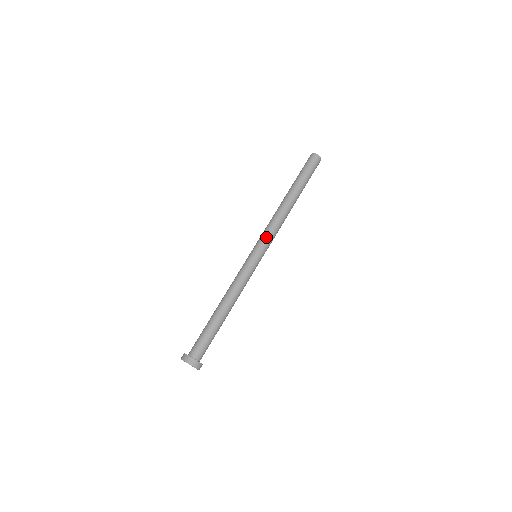
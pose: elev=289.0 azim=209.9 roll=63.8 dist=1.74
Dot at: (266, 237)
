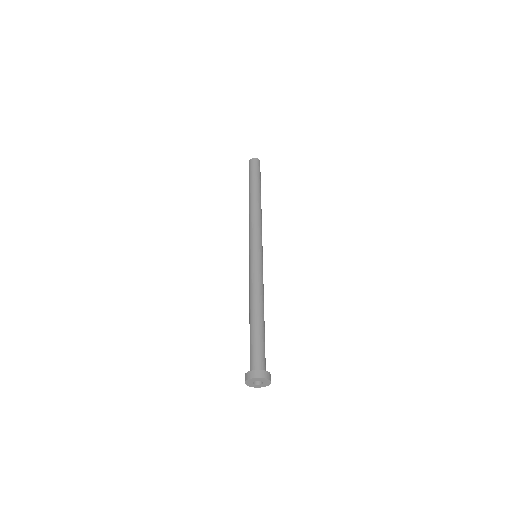
Dot at: (253, 235)
